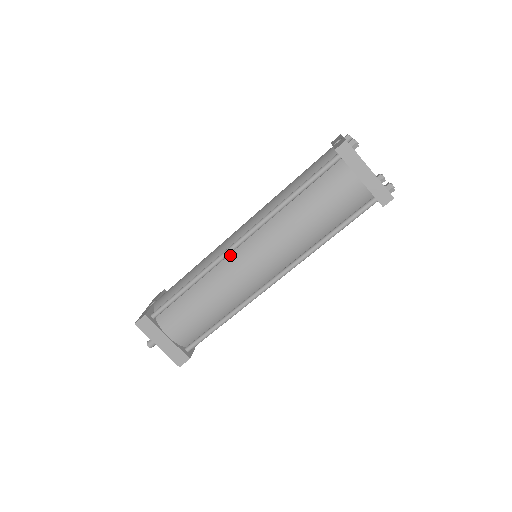
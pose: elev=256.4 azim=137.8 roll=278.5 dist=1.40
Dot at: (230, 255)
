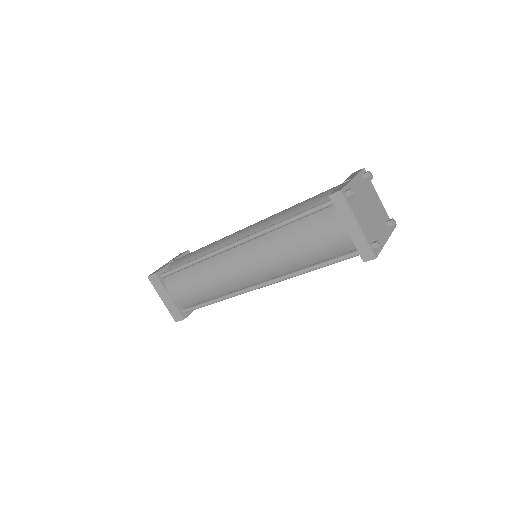
Dot at: (227, 251)
